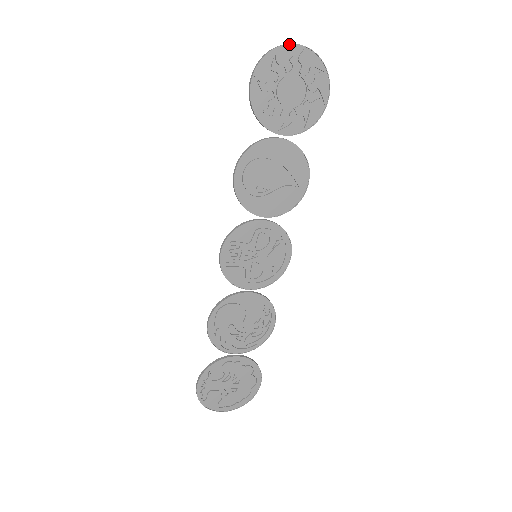
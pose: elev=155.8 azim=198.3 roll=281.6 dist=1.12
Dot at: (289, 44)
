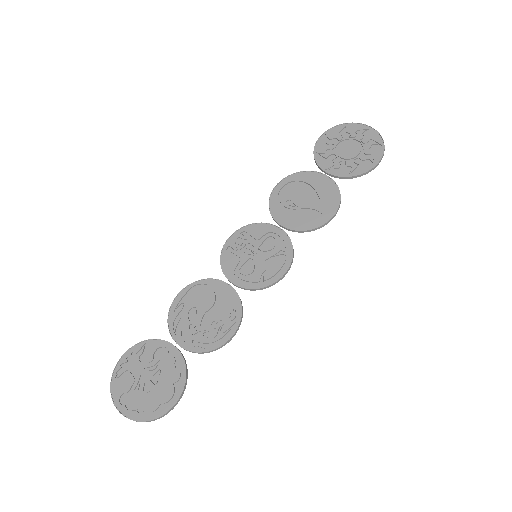
Dot at: (360, 124)
